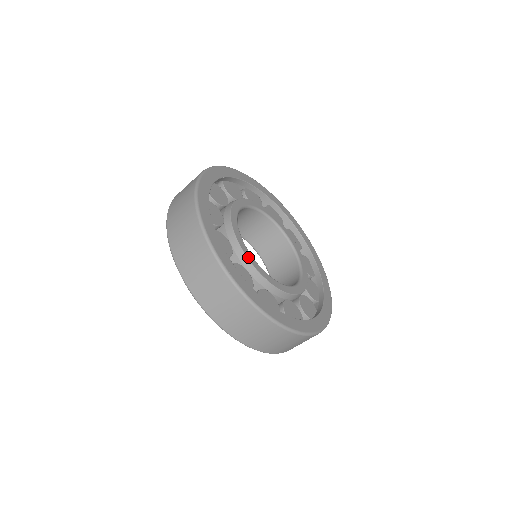
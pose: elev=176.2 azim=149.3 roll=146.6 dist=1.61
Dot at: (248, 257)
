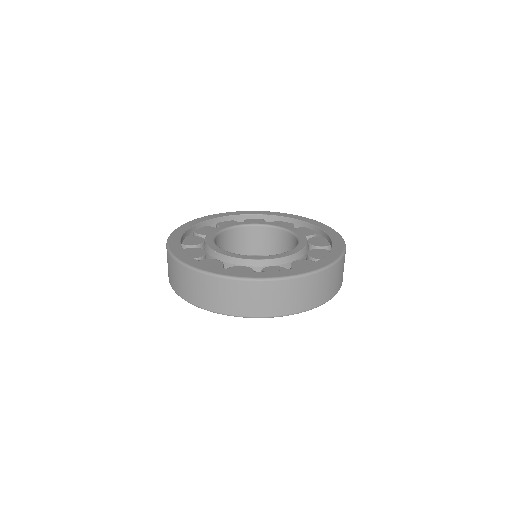
Dot at: (207, 242)
